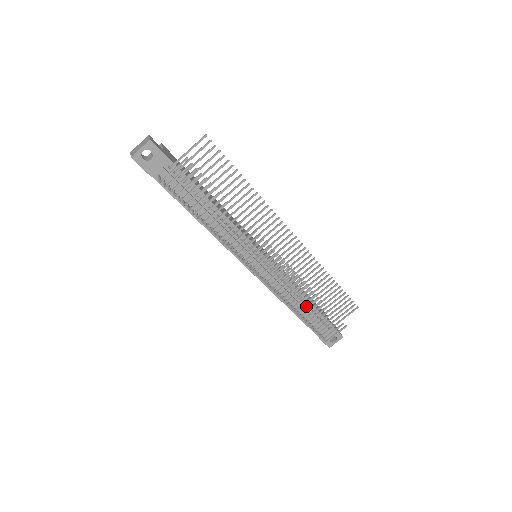
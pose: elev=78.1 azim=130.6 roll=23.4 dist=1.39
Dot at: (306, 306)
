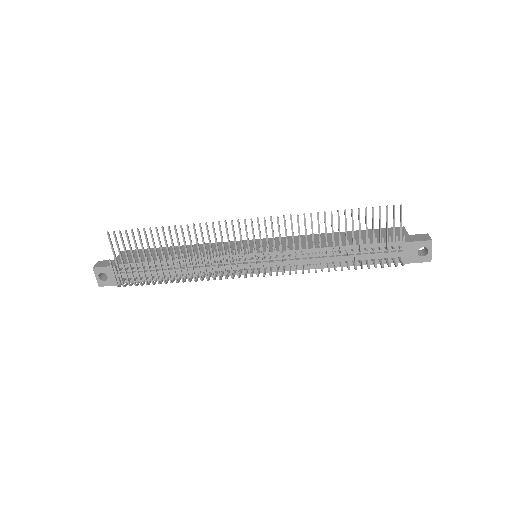
Dot at: occluded
